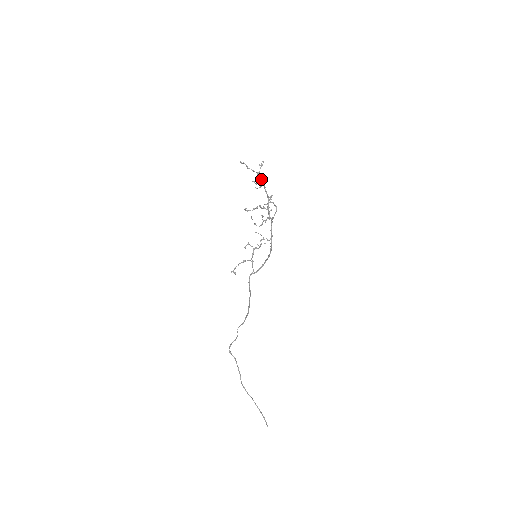
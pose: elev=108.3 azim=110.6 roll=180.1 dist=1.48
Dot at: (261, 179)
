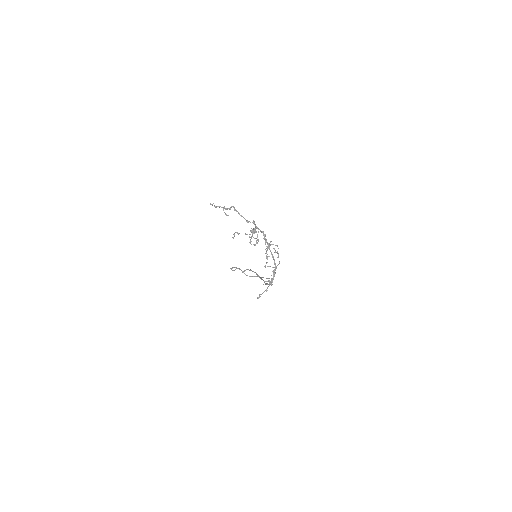
Dot at: occluded
